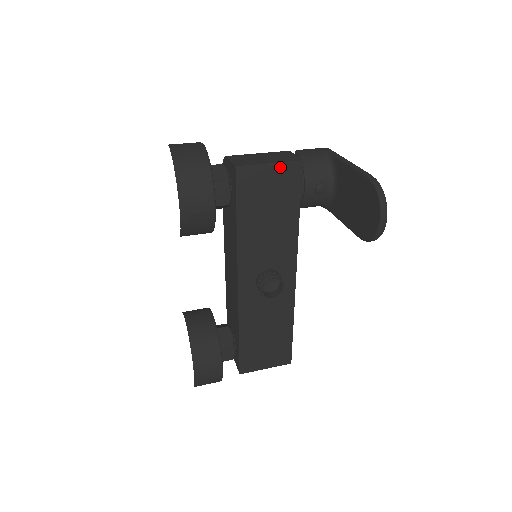
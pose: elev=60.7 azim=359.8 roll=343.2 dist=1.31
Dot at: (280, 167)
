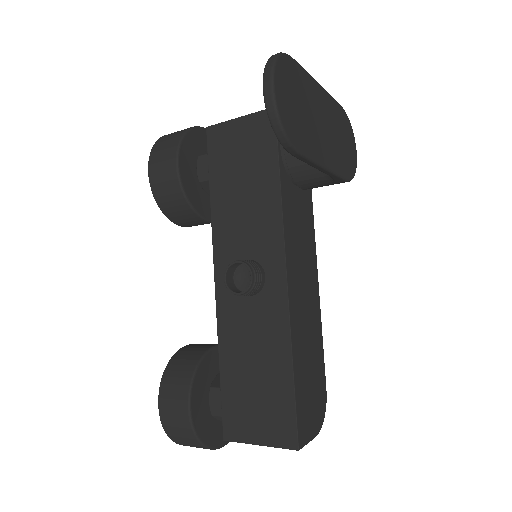
Dot at: (250, 119)
